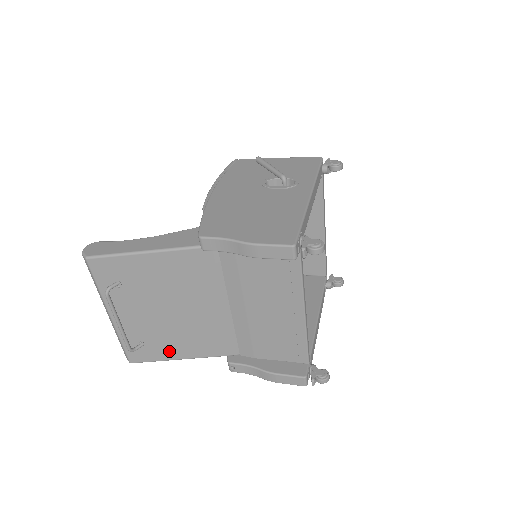
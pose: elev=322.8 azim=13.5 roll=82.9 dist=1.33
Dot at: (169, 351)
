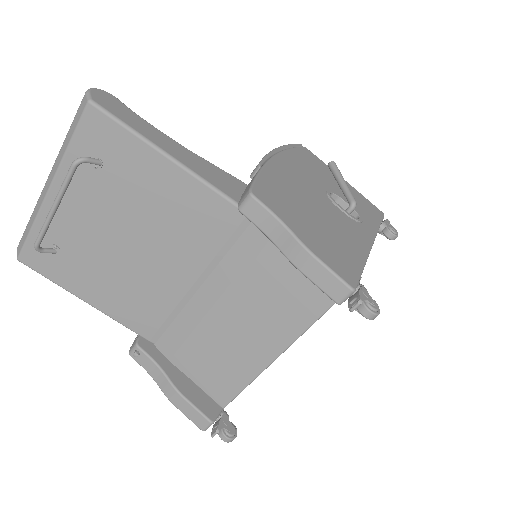
Dot at: (79, 282)
